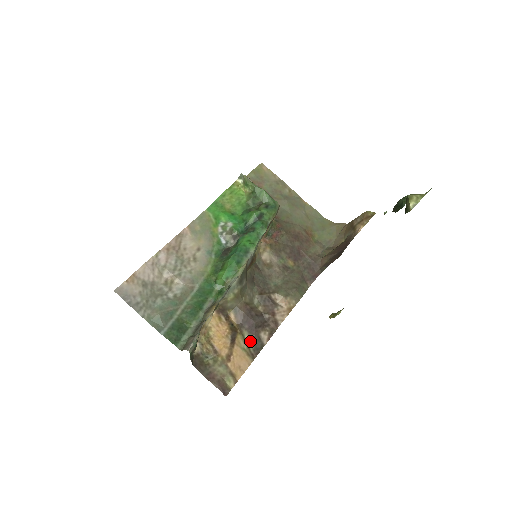
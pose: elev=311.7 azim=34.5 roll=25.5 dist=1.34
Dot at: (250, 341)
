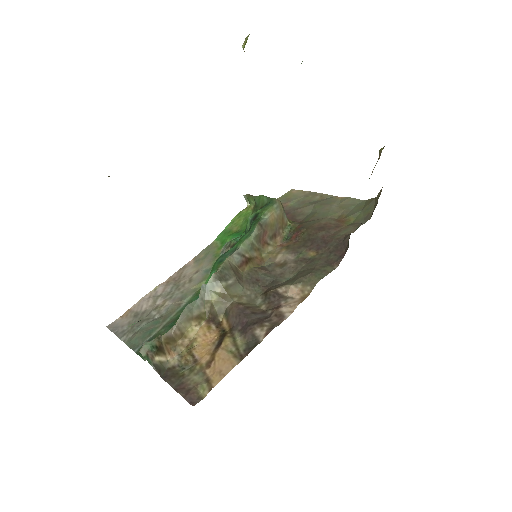
Dot at: (242, 342)
